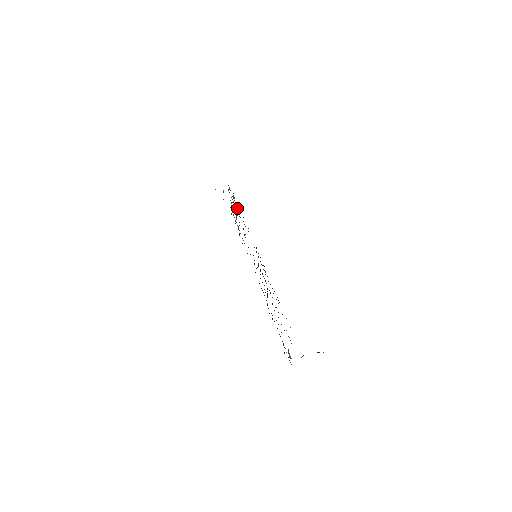
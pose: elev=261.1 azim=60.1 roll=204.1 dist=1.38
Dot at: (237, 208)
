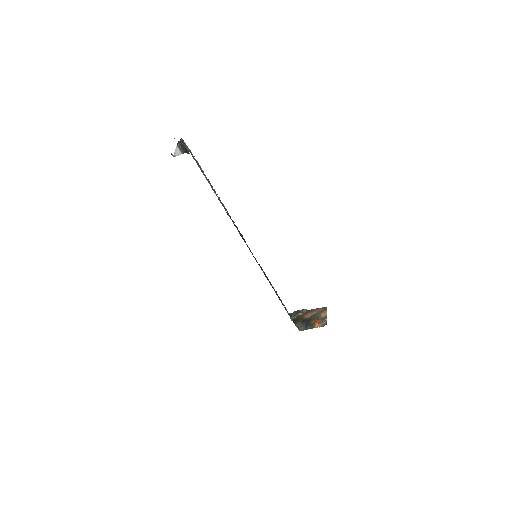
Dot at: (223, 206)
